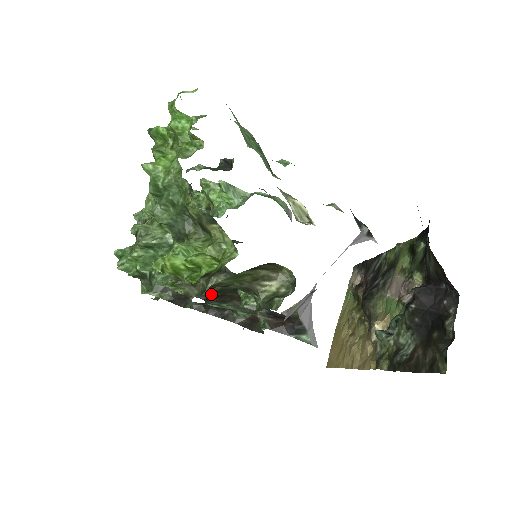
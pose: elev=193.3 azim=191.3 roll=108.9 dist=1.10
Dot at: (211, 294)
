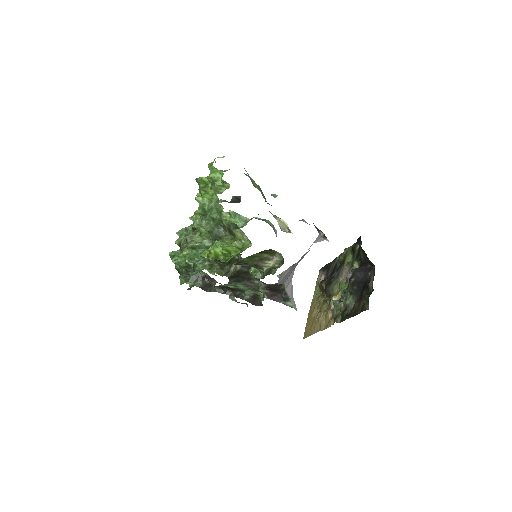
Dot at: (233, 274)
